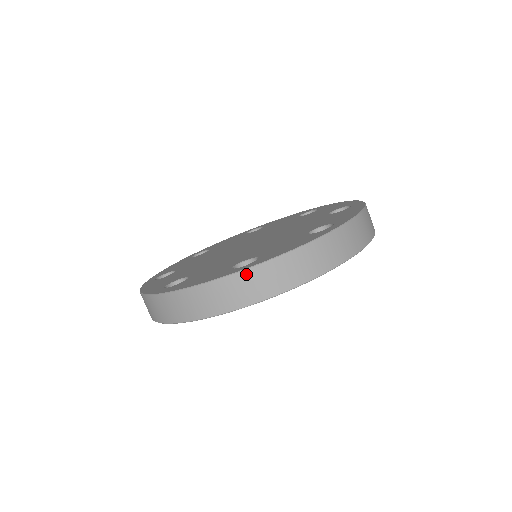
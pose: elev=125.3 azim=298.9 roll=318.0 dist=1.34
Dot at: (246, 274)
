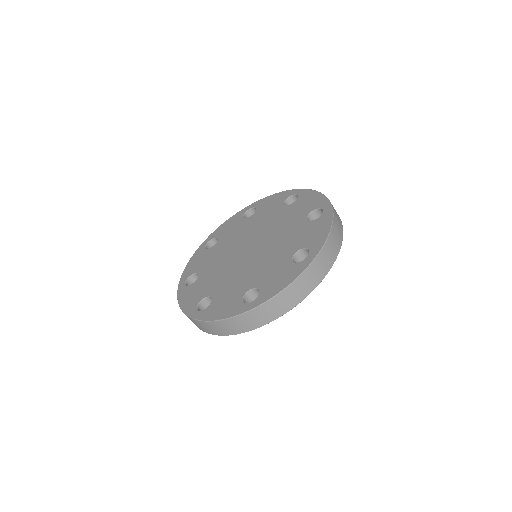
Dot at: (253, 312)
